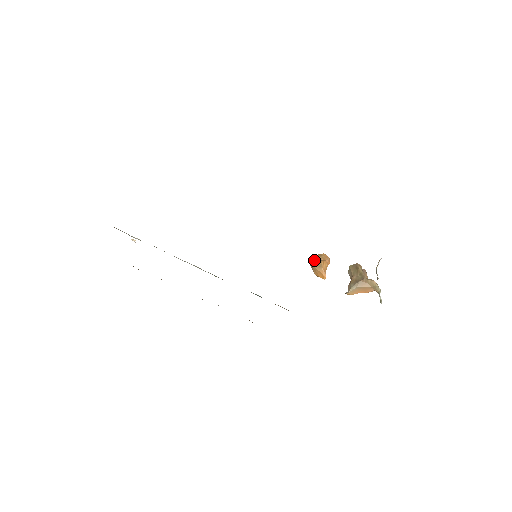
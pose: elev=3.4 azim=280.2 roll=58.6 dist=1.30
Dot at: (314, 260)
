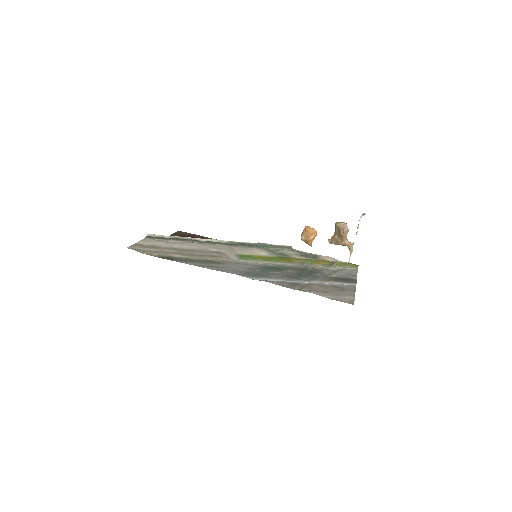
Dot at: (304, 234)
